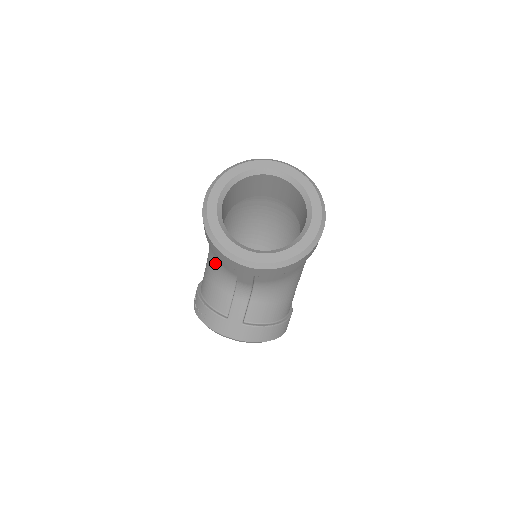
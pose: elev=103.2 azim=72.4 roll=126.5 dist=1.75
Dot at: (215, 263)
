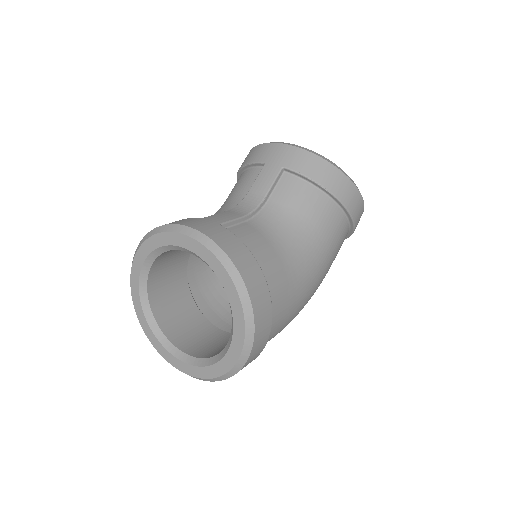
Dot at: occluded
